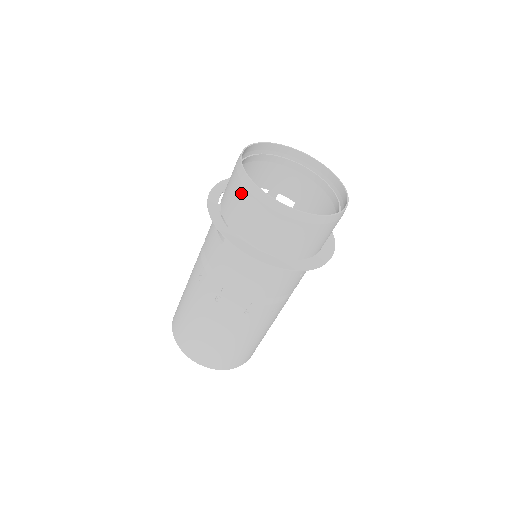
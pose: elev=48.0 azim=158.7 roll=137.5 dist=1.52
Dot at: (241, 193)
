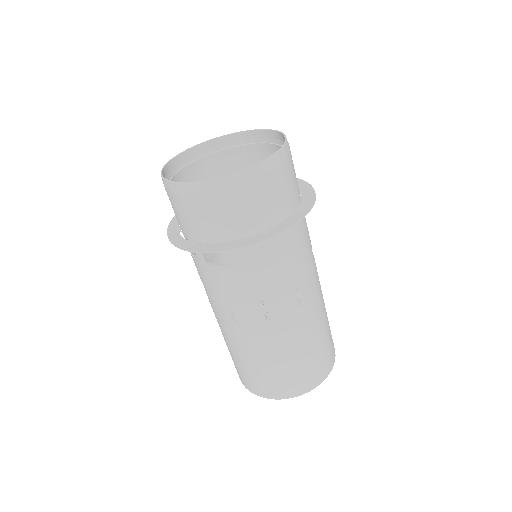
Dot at: (199, 203)
